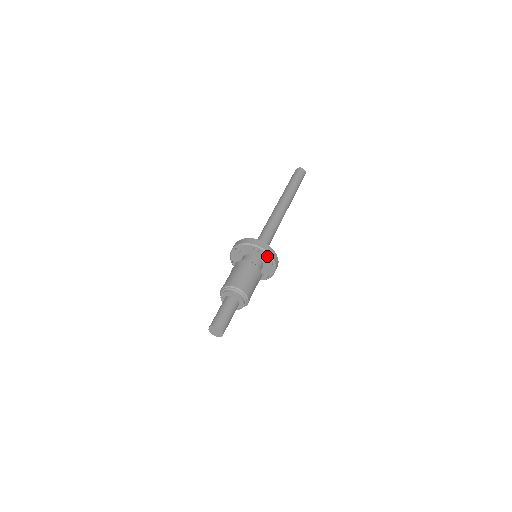
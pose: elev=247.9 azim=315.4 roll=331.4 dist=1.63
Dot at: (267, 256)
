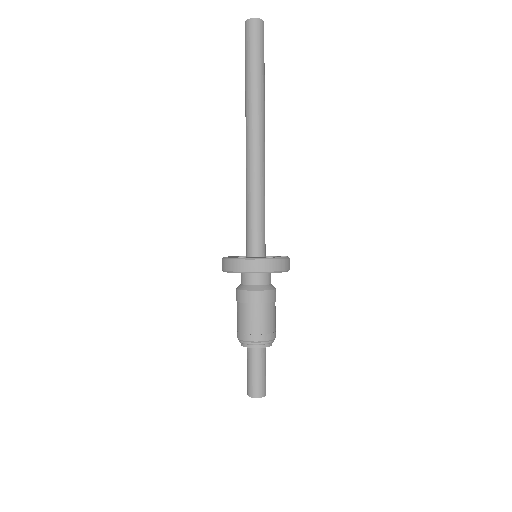
Dot at: occluded
